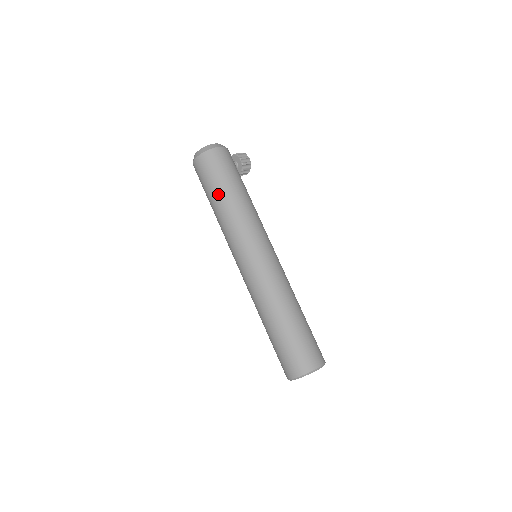
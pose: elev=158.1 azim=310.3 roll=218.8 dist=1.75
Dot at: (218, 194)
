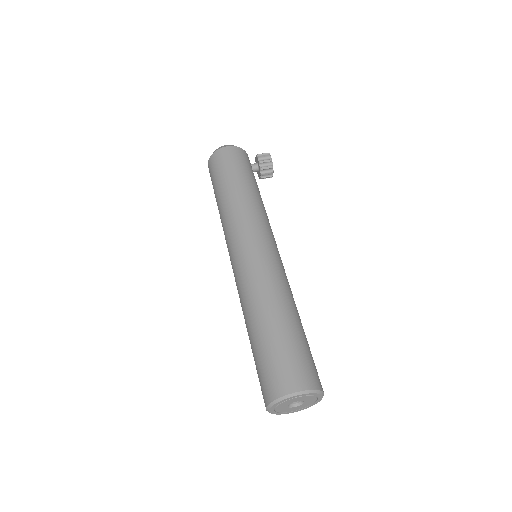
Dot at: (218, 192)
